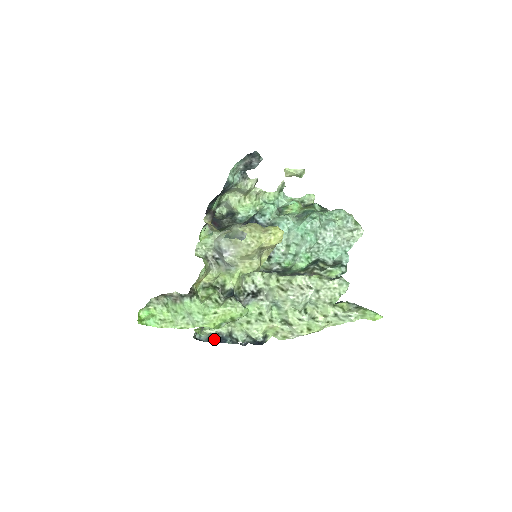
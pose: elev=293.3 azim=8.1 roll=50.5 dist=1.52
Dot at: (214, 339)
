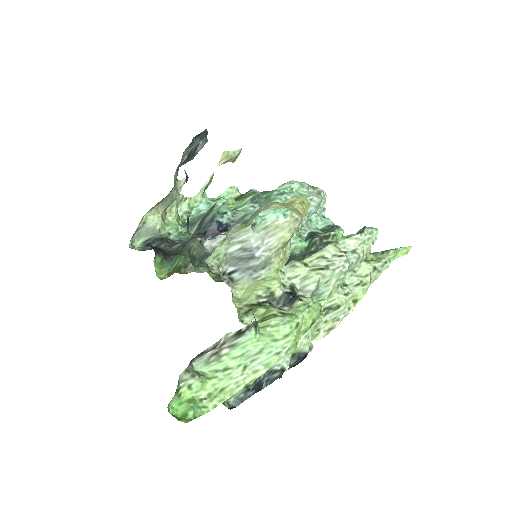
Dot at: (252, 391)
